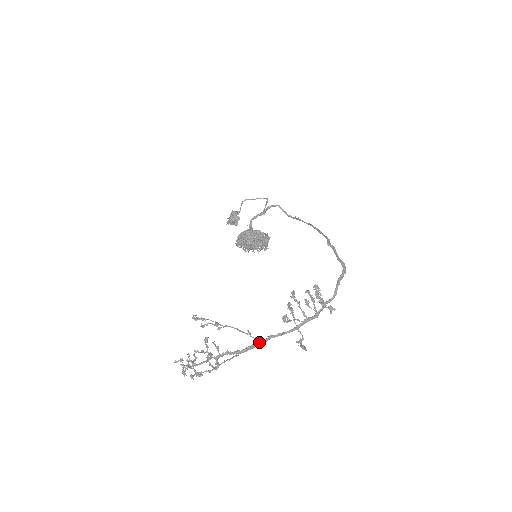
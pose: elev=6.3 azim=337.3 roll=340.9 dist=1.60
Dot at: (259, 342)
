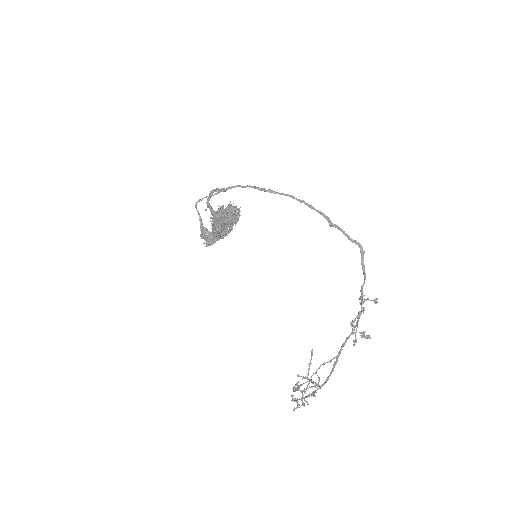
Dot at: occluded
